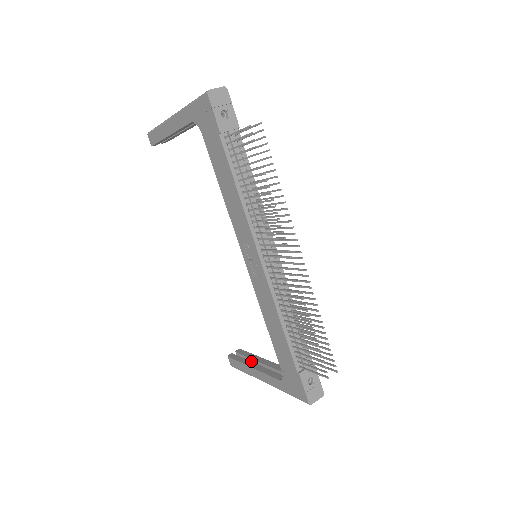
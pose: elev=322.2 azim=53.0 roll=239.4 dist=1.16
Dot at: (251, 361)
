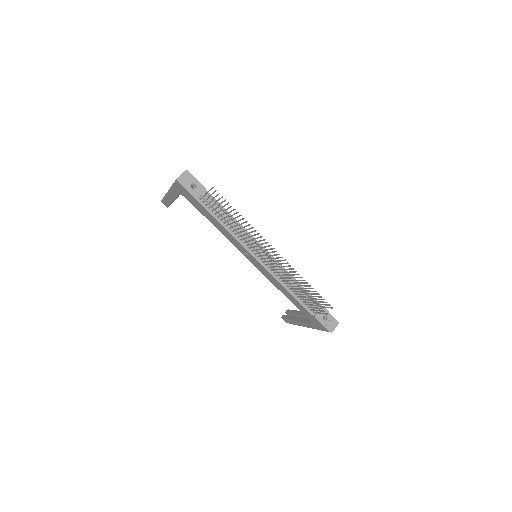
Dot at: occluded
